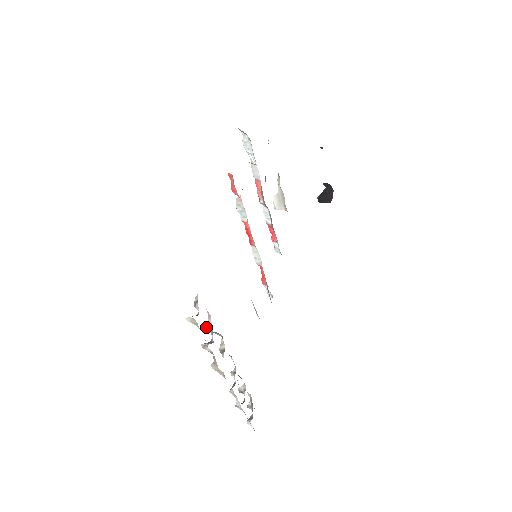
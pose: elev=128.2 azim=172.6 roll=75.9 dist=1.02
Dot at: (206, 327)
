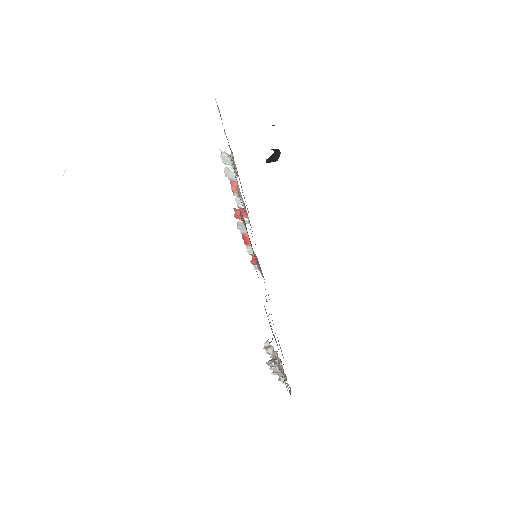
Dot at: occluded
